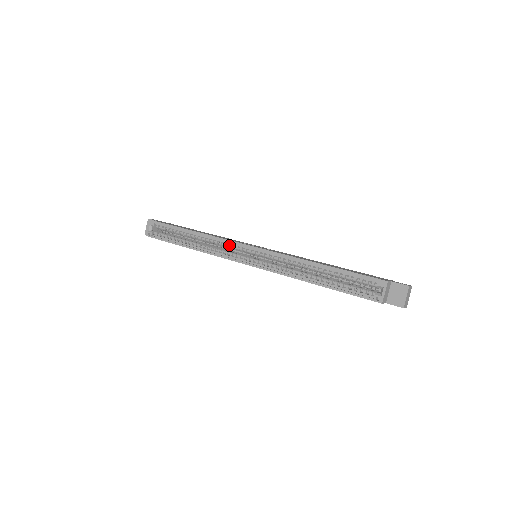
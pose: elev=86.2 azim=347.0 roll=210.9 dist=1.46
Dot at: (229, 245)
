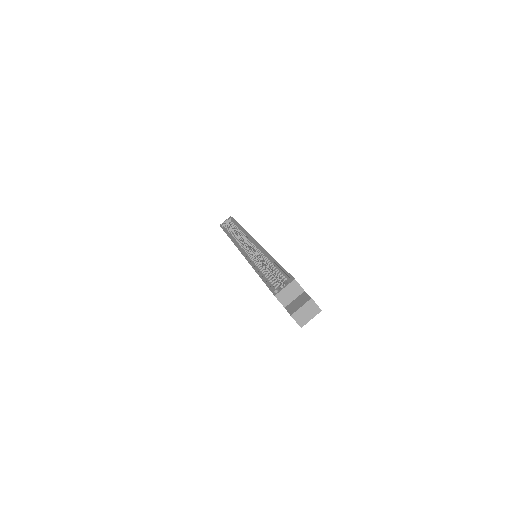
Dot at: (246, 238)
